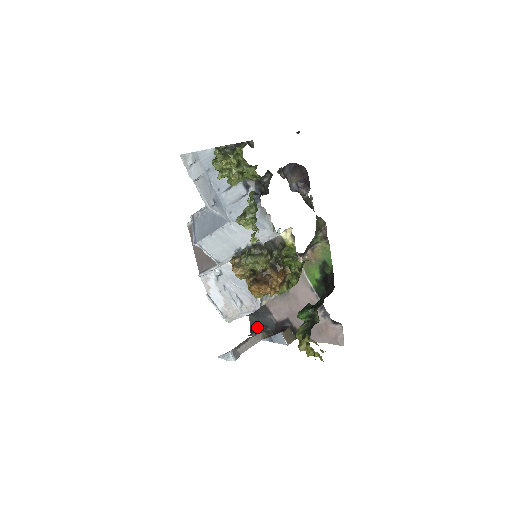
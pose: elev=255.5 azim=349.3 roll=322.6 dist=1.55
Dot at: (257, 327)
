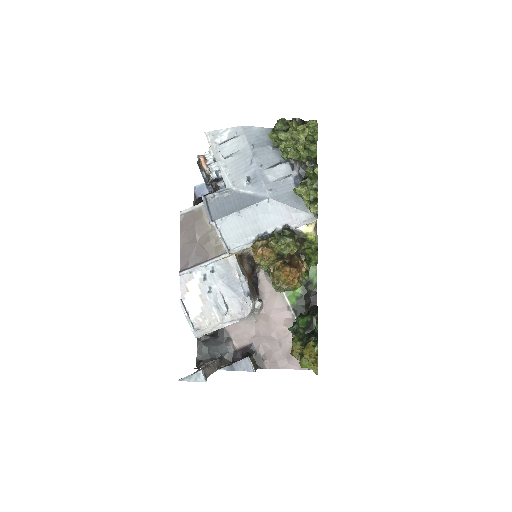
Dot at: (206, 359)
